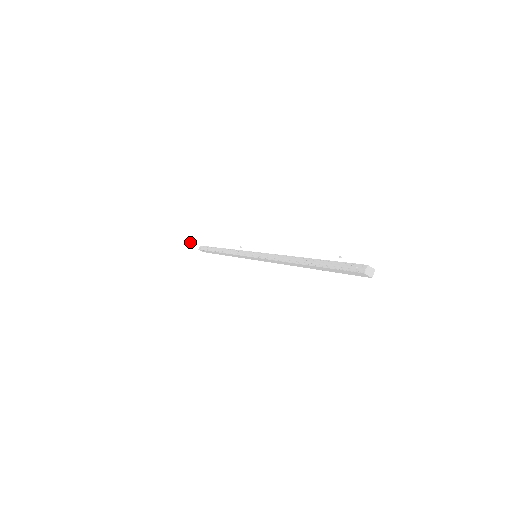
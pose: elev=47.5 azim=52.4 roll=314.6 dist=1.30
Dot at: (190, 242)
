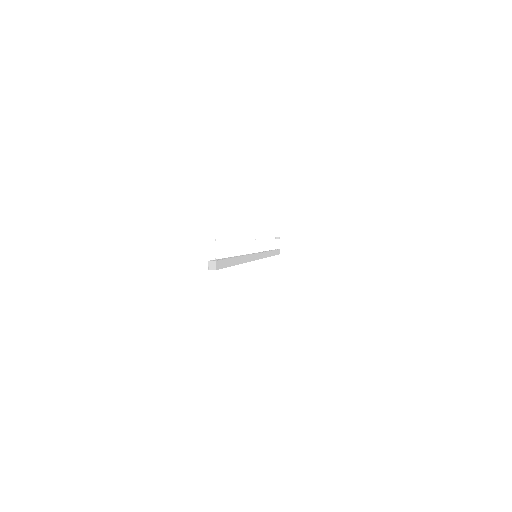
Dot at: (277, 238)
